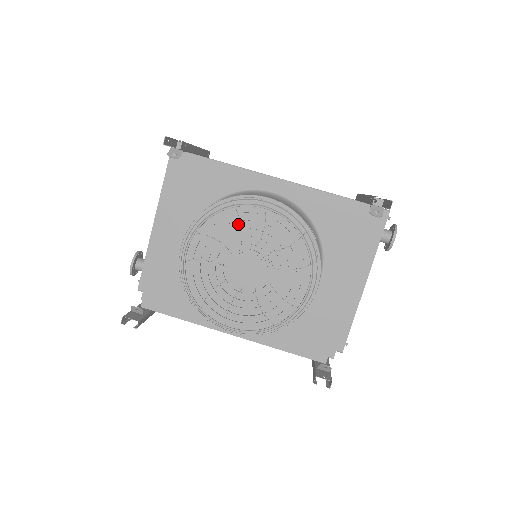
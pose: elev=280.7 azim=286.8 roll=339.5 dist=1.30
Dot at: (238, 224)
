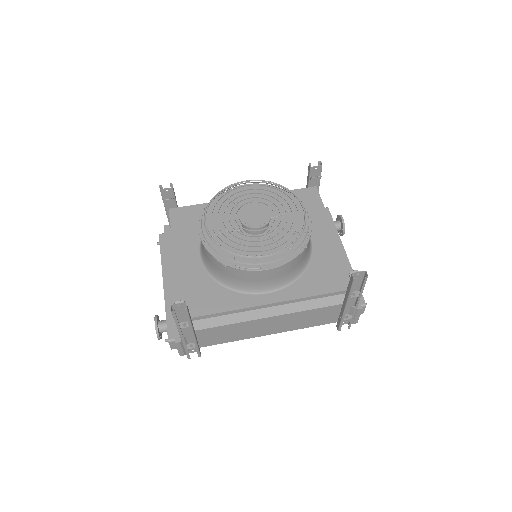
Dot at: occluded
